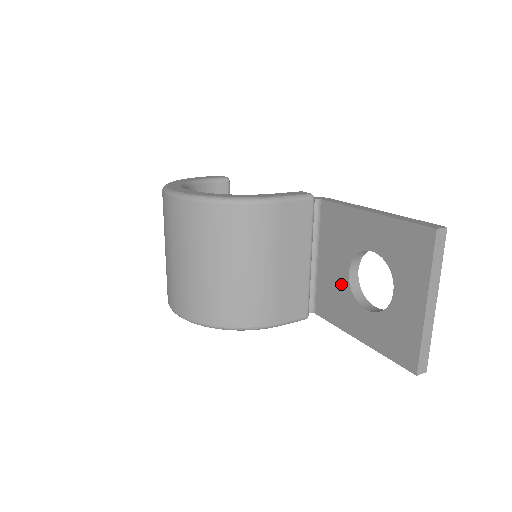
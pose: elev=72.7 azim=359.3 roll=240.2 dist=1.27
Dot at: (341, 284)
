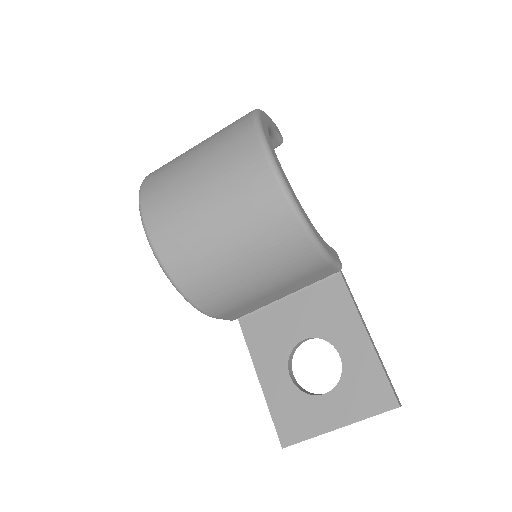
Dot at: (288, 337)
